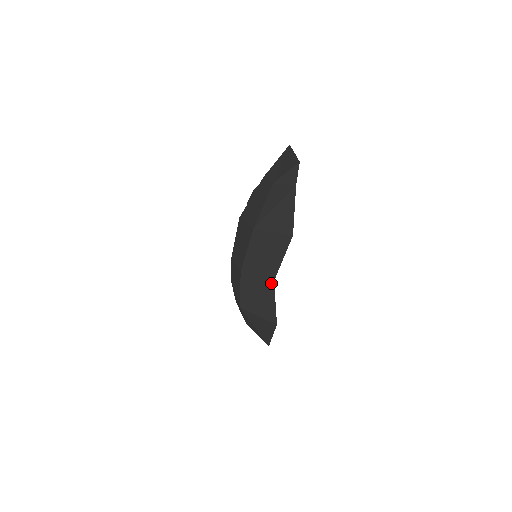
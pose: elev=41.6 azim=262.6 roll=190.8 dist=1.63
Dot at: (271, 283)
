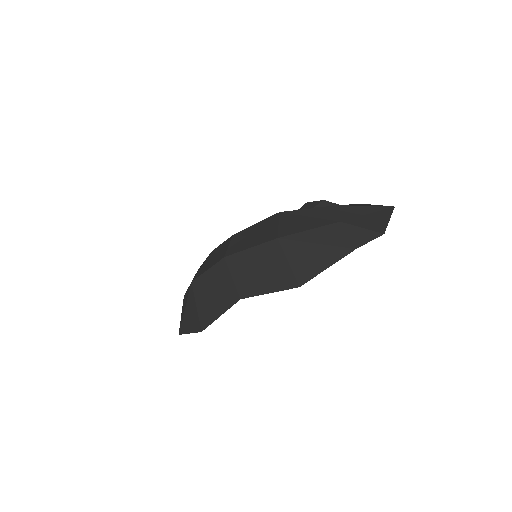
Dot at: (236, 297)
